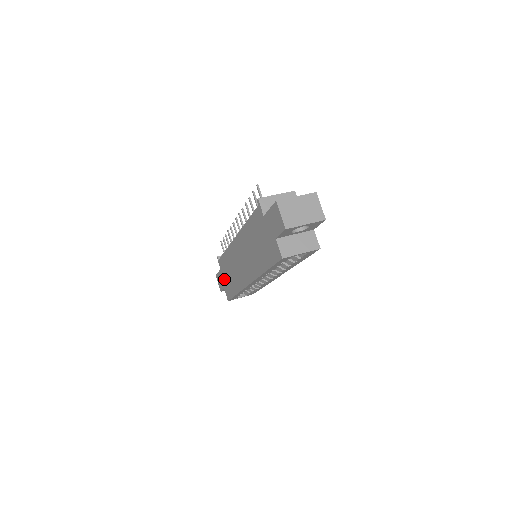
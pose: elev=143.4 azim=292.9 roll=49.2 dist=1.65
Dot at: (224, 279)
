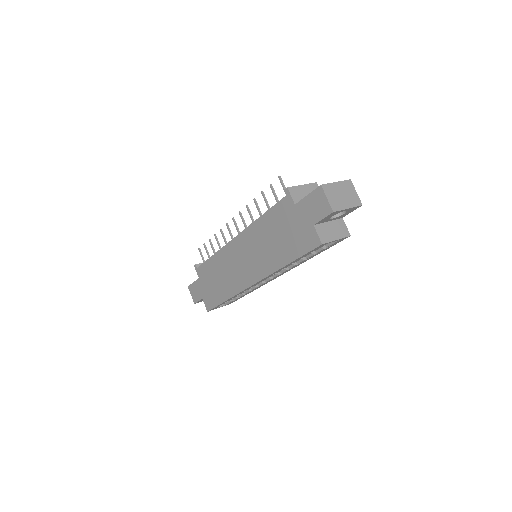
Dot at: (204, 288)
